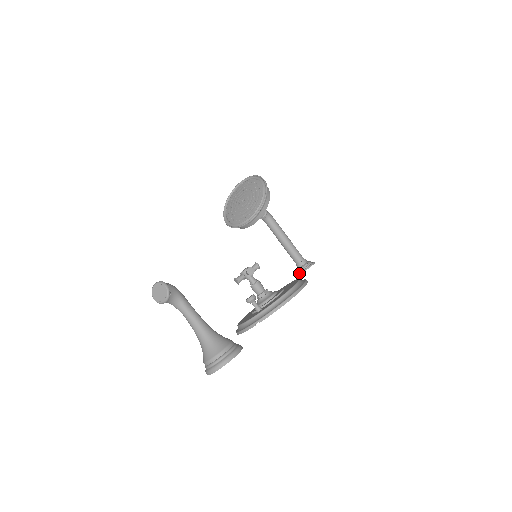
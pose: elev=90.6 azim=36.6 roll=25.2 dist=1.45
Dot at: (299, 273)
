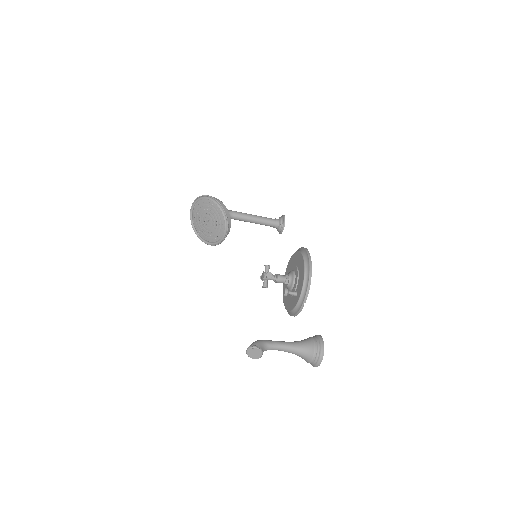
Dot at: (281, 232)
